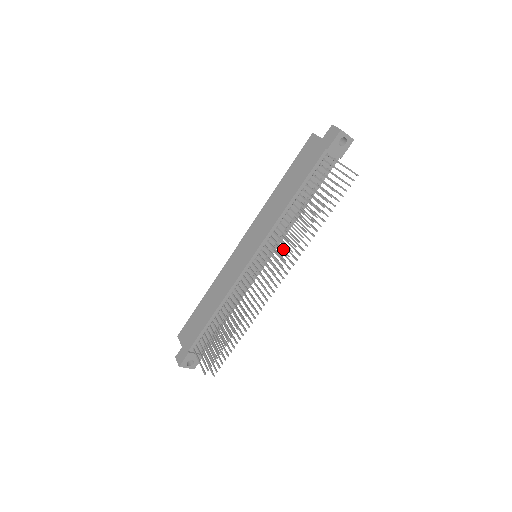
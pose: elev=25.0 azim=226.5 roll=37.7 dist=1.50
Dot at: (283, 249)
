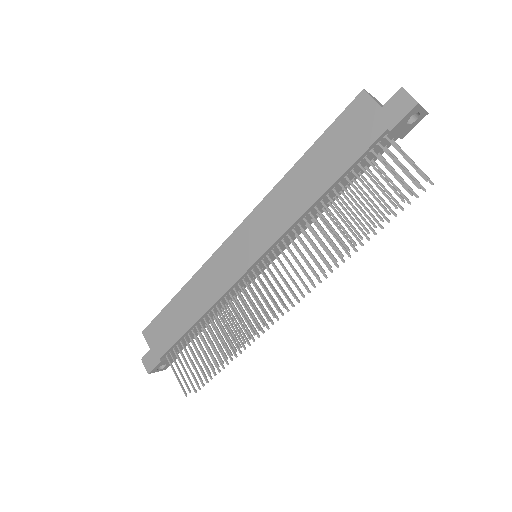
Dot at: (303, 268)
